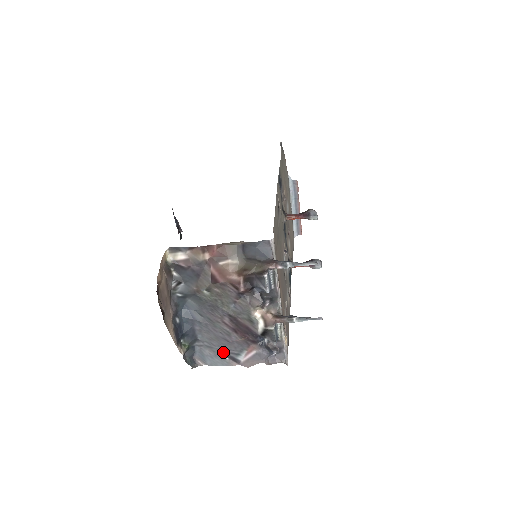
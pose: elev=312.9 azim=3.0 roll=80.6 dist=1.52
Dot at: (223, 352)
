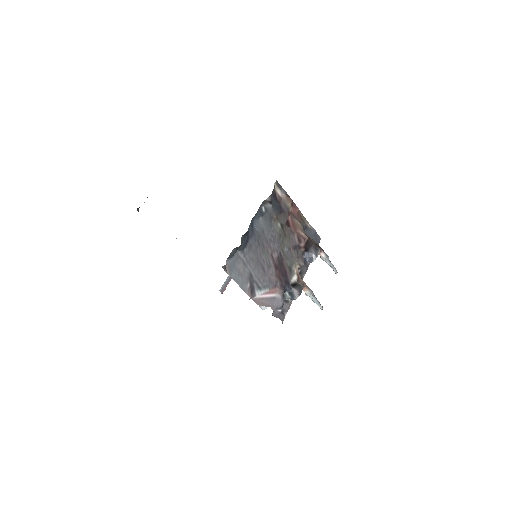
Dot at: (251, 277)
